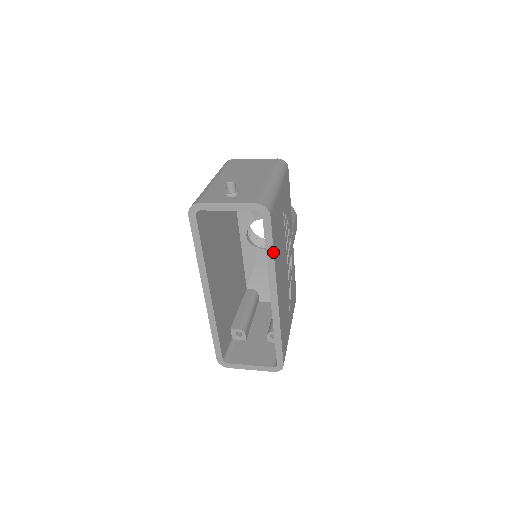
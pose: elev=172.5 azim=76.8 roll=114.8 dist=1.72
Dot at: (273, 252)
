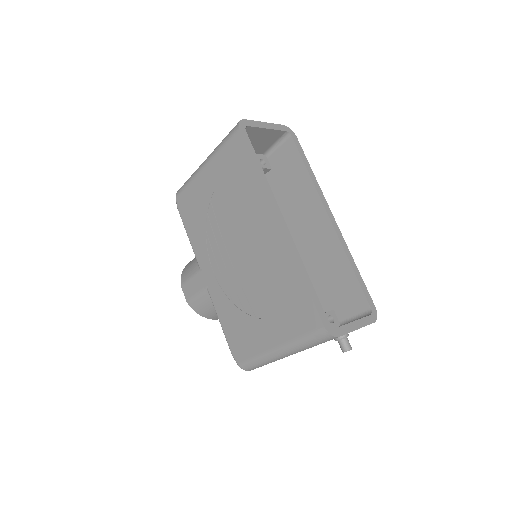
Dot at: (311, 169)
